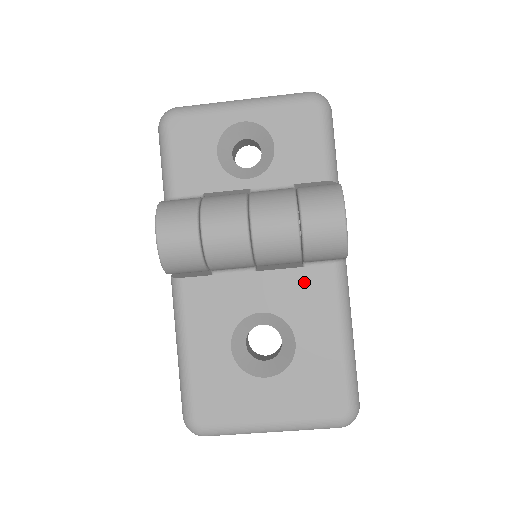
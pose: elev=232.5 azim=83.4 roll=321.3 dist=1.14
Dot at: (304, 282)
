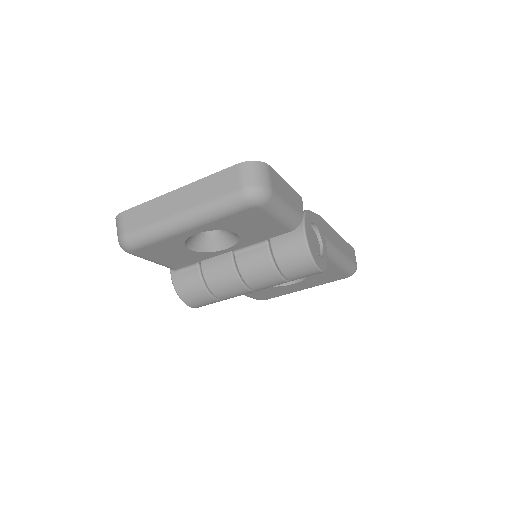
Dot at: occluded
